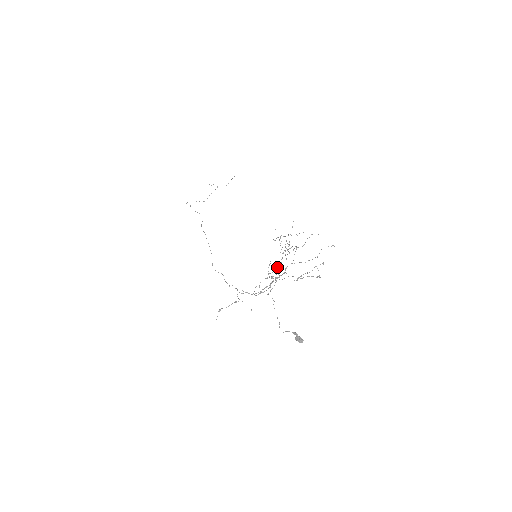
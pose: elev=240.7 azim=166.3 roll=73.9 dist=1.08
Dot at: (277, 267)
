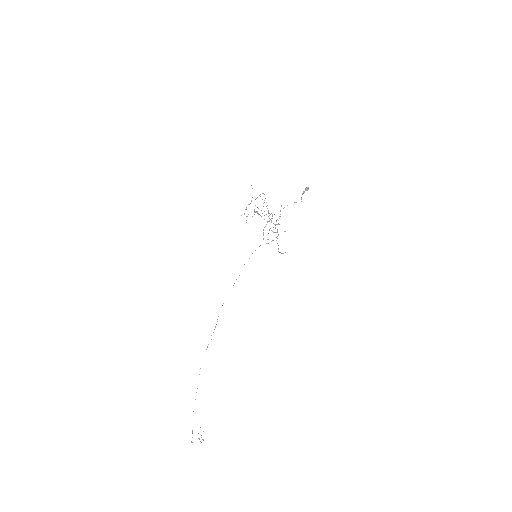
Dot at: occluded
